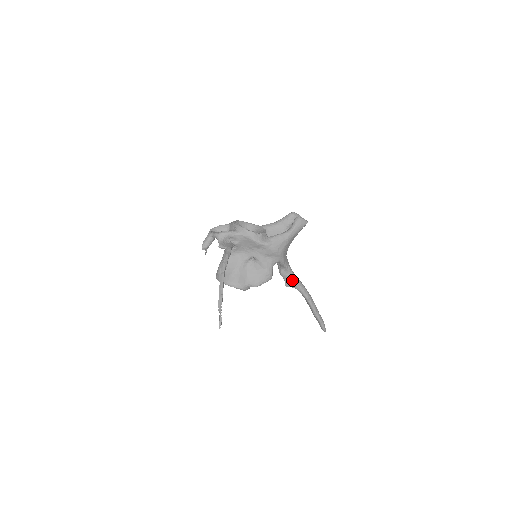
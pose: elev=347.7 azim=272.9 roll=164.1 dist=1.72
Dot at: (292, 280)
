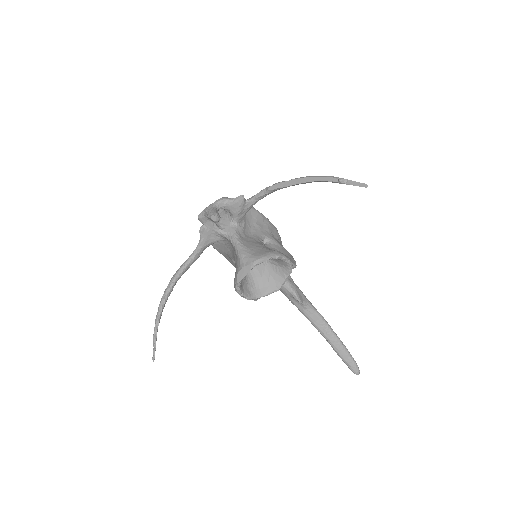
Dot at: (299, 289)
